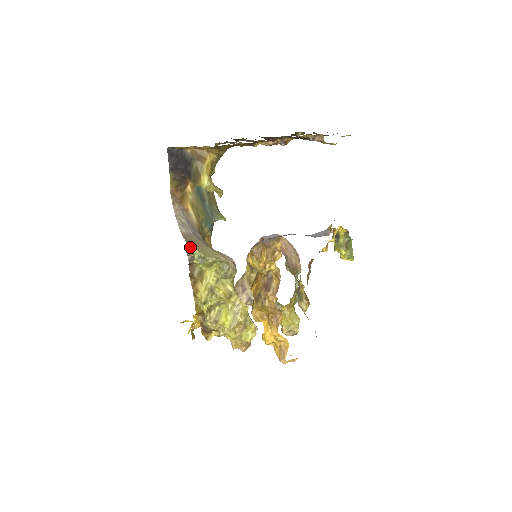
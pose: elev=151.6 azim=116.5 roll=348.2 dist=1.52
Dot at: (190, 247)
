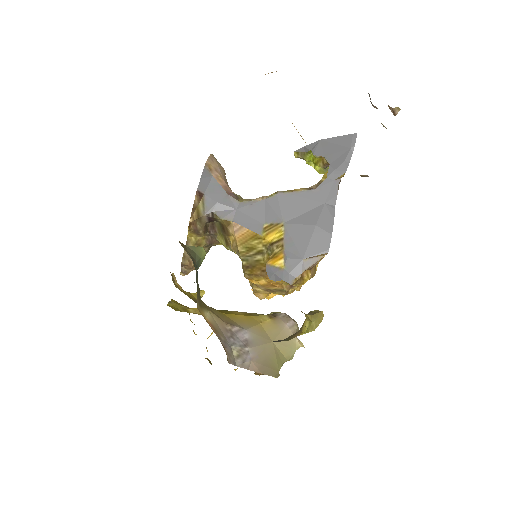
Dot at: (278, 375)
